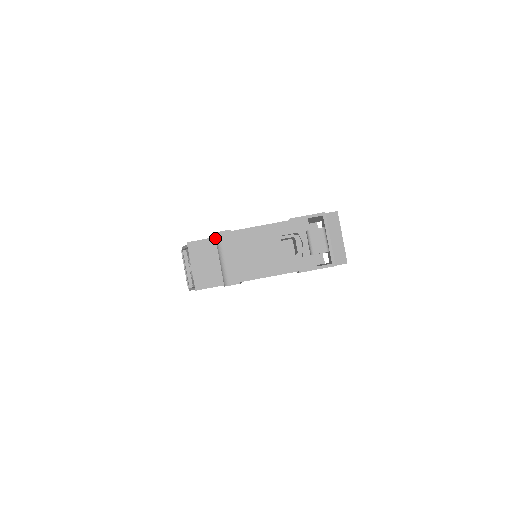
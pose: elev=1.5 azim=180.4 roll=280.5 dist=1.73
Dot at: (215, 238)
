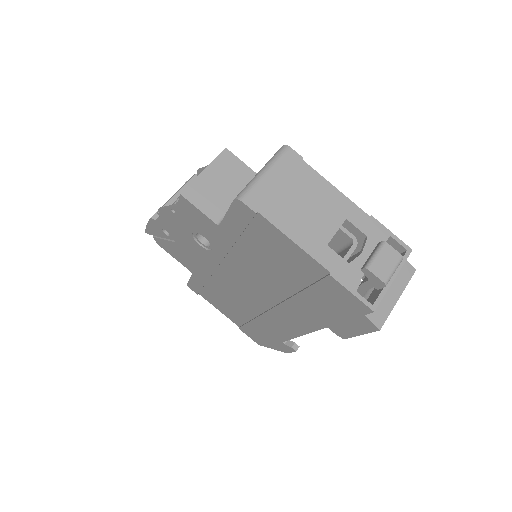
Dot at: occluded
